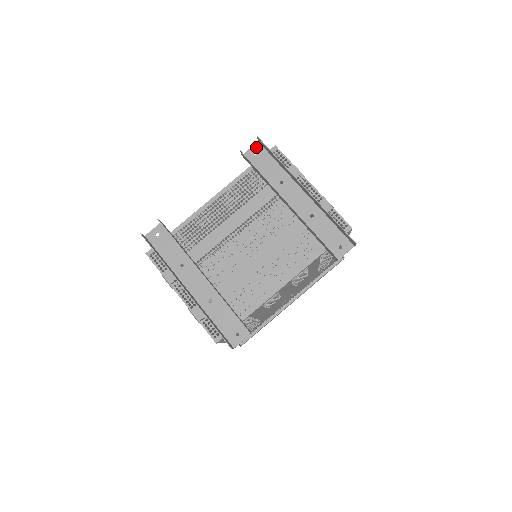
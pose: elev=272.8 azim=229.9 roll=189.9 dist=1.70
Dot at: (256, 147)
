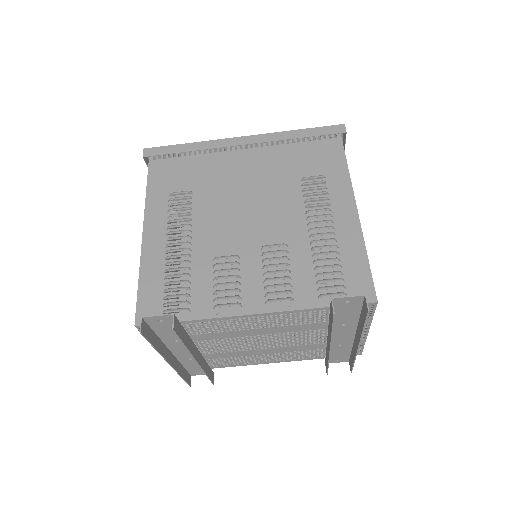
Dot at: (356, 299)
